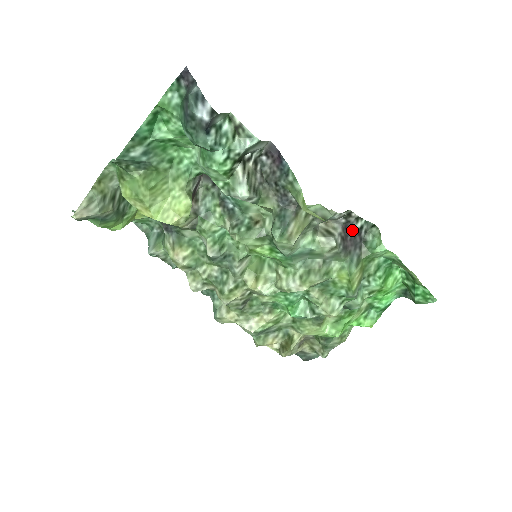
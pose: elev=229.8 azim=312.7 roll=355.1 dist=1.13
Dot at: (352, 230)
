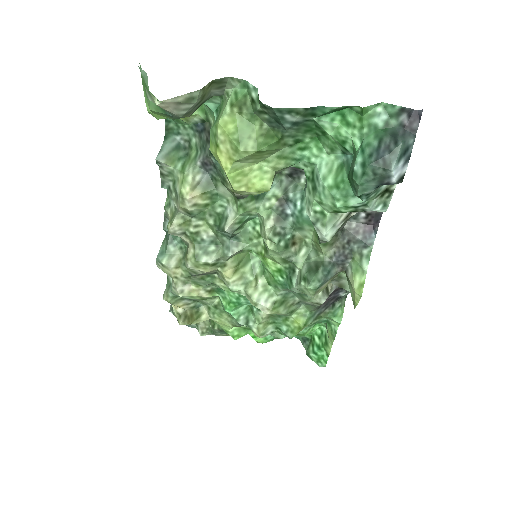
Dot at: (337, 294)
